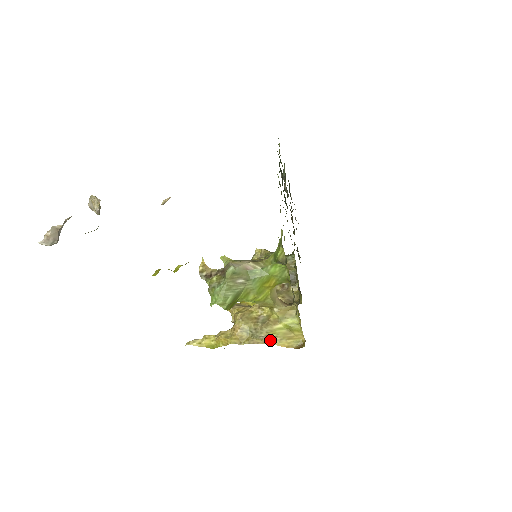
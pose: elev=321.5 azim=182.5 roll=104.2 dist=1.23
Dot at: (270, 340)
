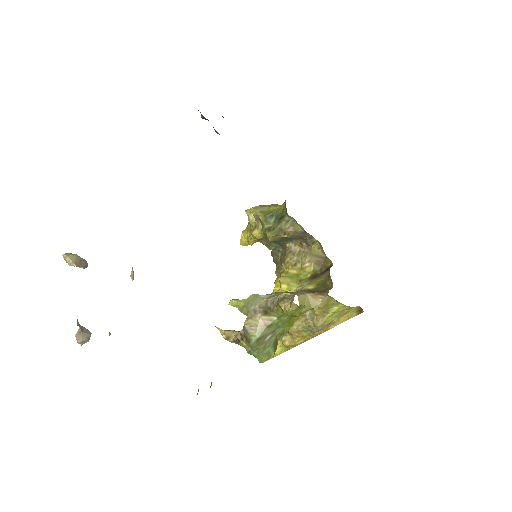
Dot at: (329, 326)
